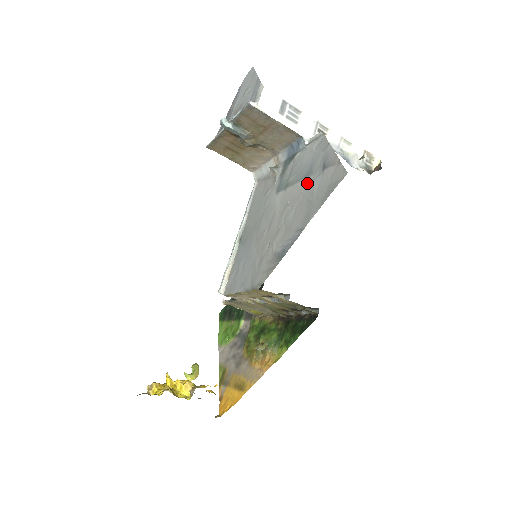
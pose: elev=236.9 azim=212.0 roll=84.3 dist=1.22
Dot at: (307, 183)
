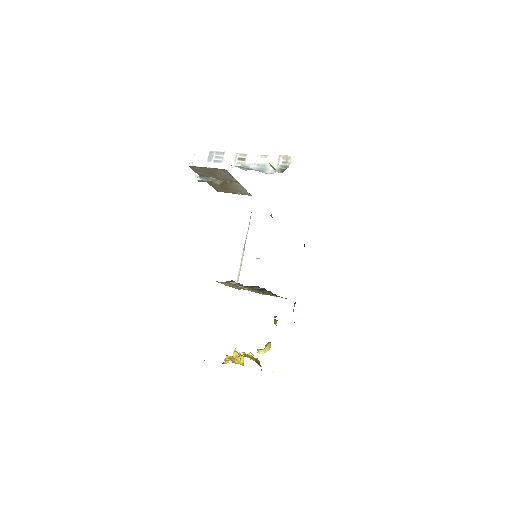
Dot at: occluded
